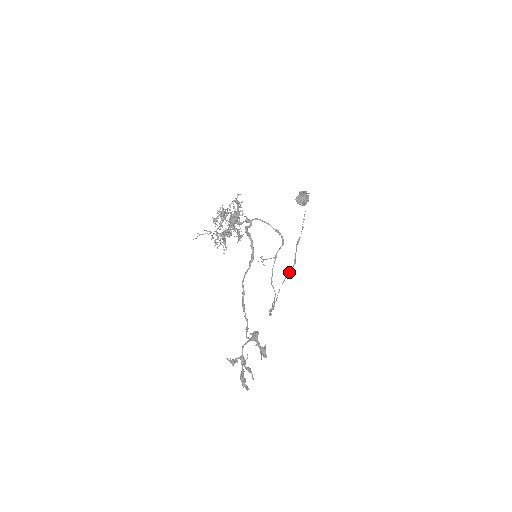
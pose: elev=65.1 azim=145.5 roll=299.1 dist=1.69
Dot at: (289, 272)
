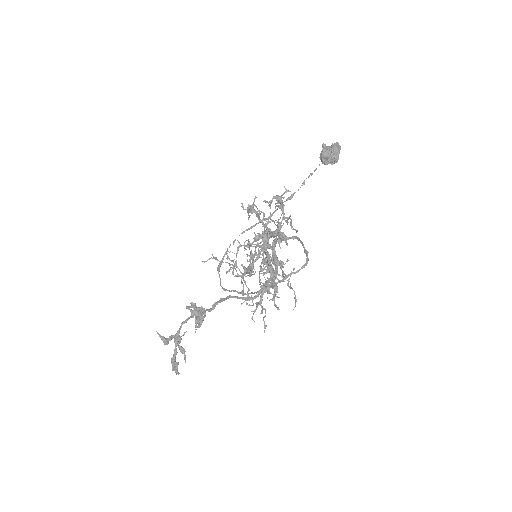
Dot at: occluded
